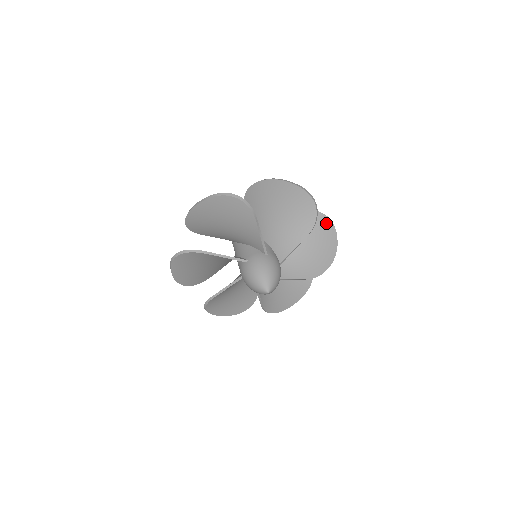
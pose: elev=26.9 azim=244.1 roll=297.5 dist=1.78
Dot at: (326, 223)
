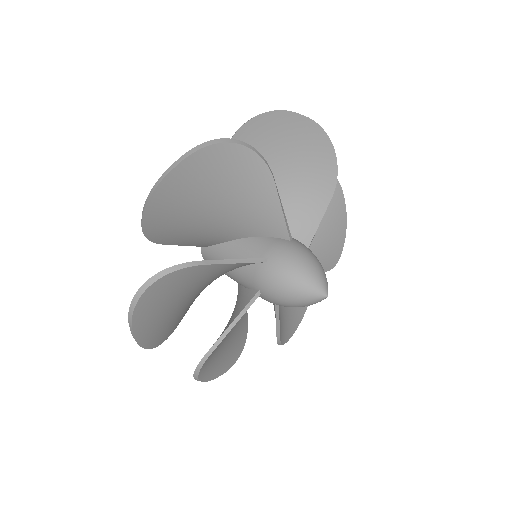
Dot at: occluded
